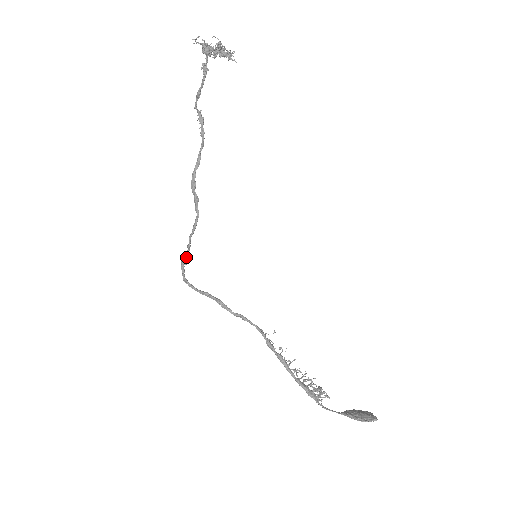
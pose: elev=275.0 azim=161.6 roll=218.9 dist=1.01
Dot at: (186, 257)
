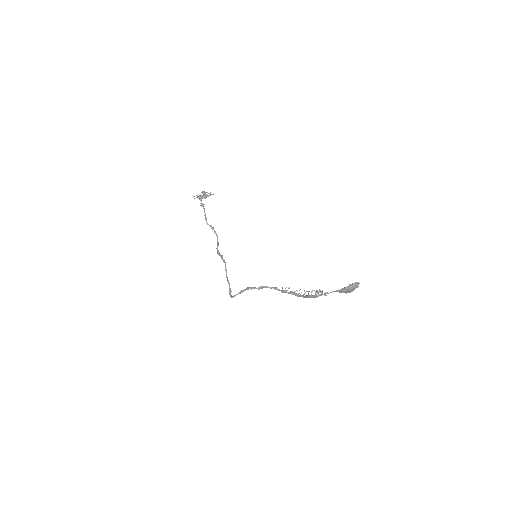
Dot at: (230, 289)
